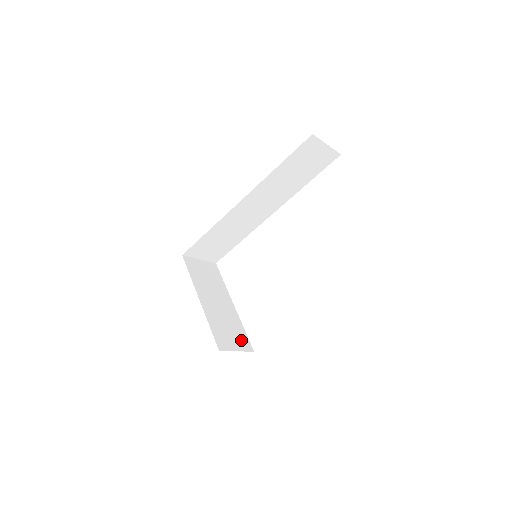
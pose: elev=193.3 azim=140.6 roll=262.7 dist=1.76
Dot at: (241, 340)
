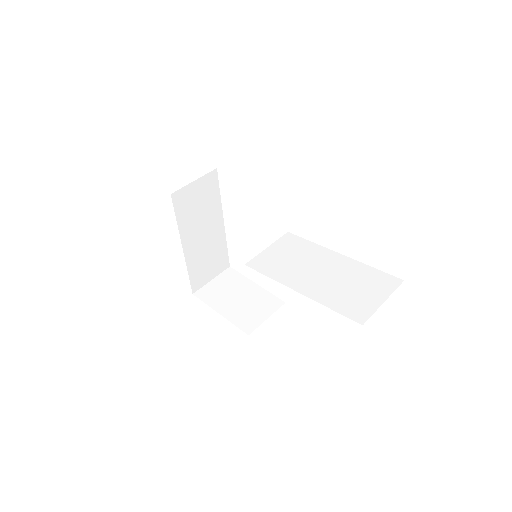
Dot at: (219, 263)
